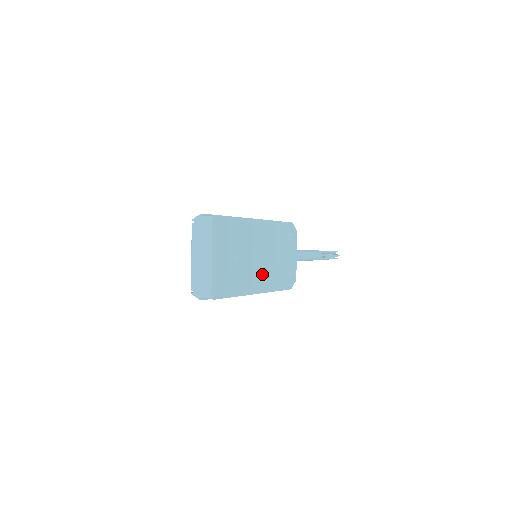
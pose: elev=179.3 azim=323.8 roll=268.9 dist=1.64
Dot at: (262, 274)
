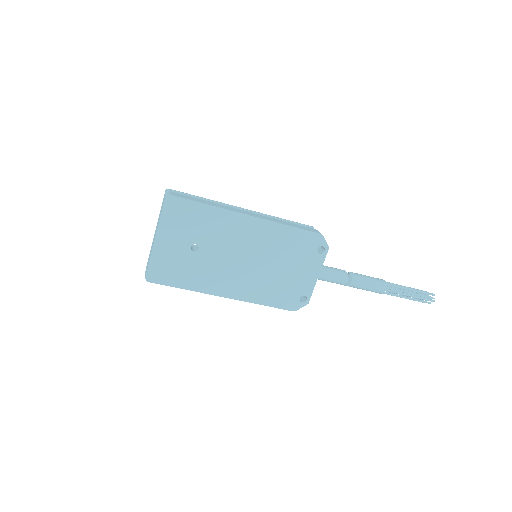
Dot at: (240, 279)
